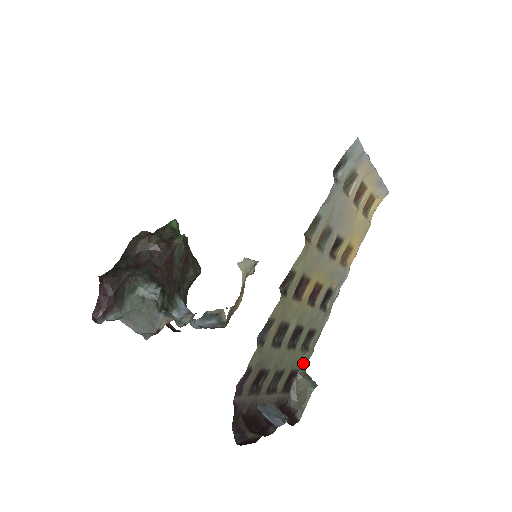
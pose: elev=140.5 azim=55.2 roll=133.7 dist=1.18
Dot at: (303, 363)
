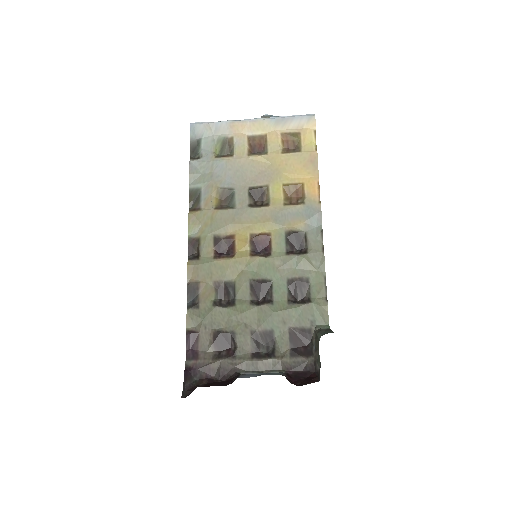
Dot at: (315, 318)
